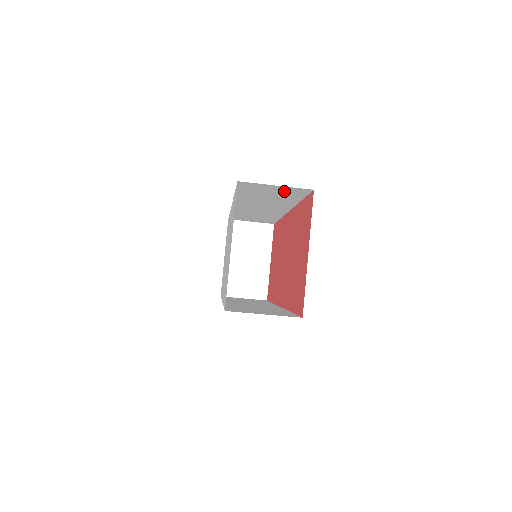
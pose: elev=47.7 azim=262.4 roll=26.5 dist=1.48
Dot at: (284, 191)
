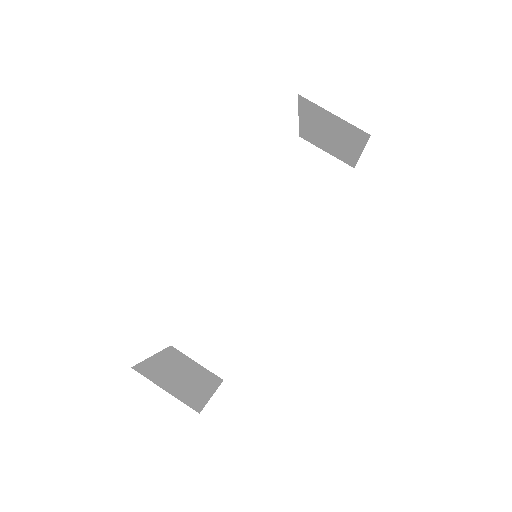
Dot at: (324, 174)
